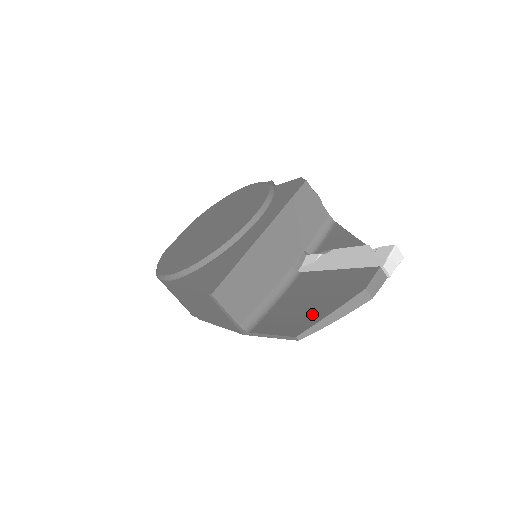
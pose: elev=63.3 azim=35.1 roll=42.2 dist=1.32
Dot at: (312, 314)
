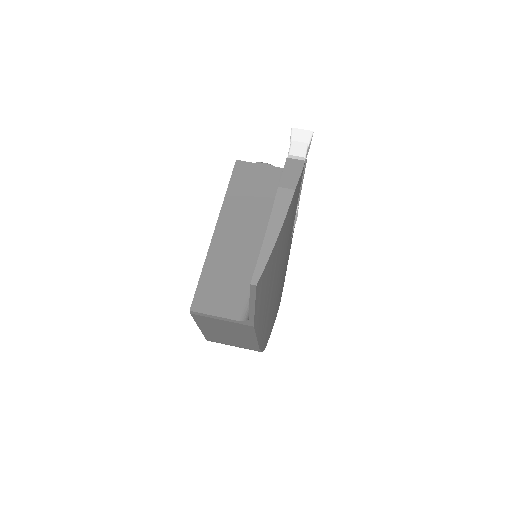
Dot at: occluded
